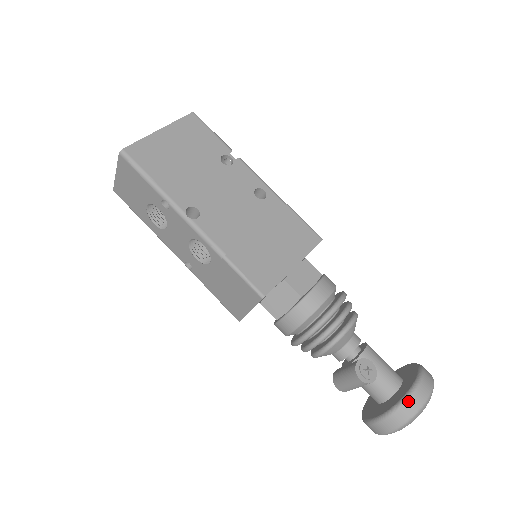
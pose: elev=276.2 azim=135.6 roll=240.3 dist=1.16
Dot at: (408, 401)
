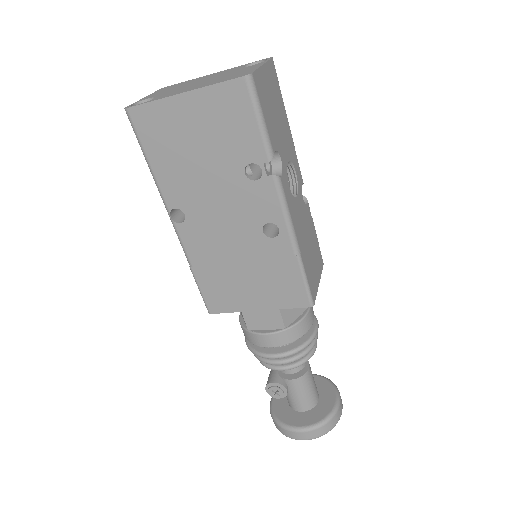
Dot at: (283, 429)
